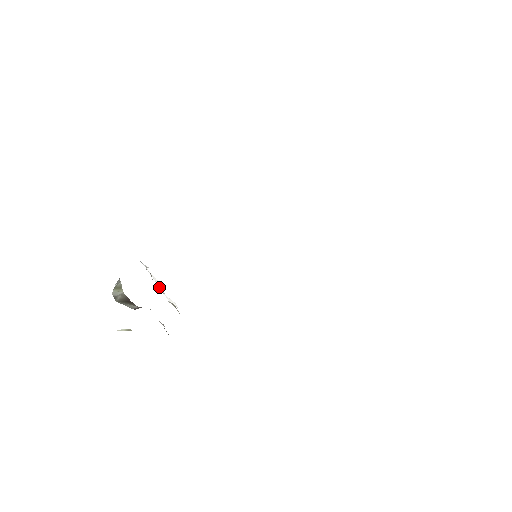
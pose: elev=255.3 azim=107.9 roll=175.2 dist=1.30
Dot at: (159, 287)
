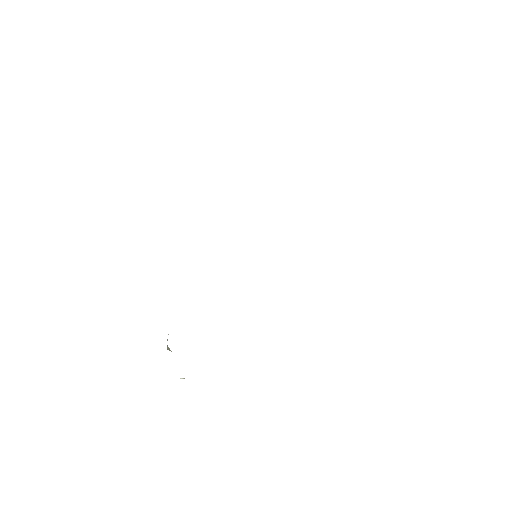
Dot at: occluded
